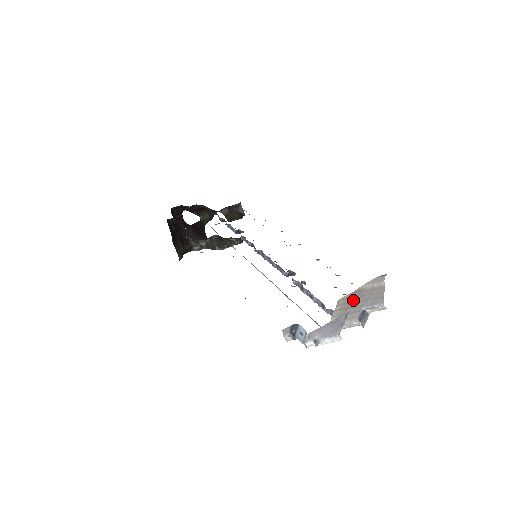
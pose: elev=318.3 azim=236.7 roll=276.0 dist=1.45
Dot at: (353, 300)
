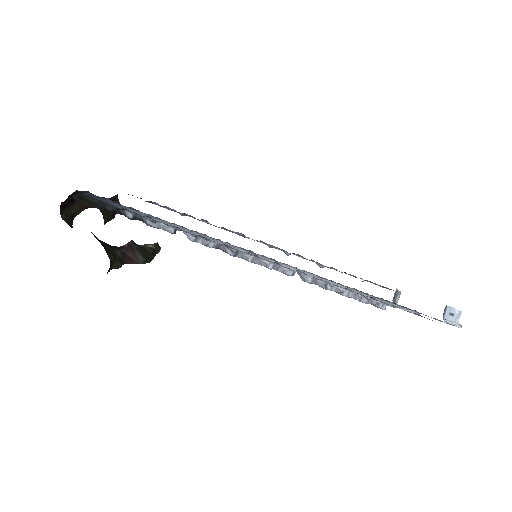
Dot at: occluded
